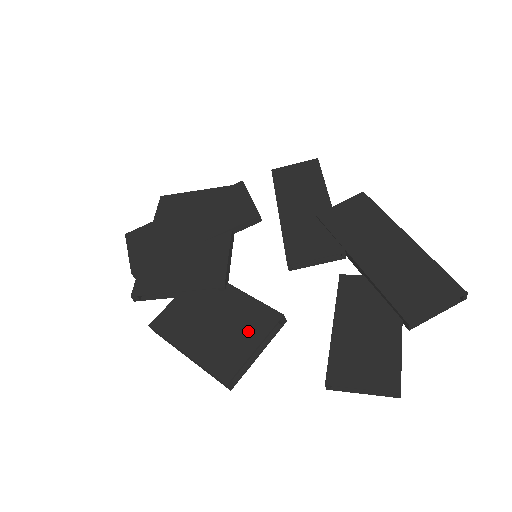
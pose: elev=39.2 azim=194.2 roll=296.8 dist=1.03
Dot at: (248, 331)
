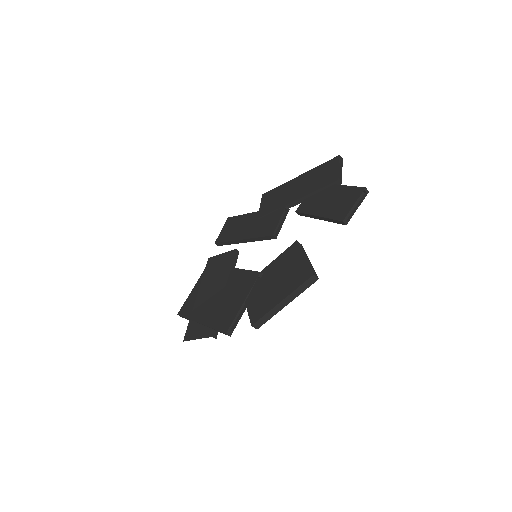
Dot at: (293, 261)
